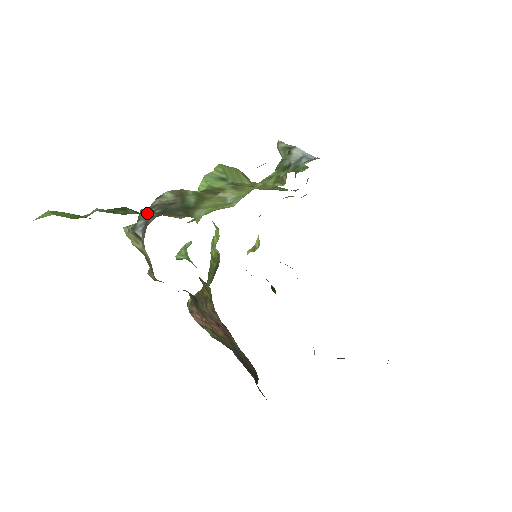
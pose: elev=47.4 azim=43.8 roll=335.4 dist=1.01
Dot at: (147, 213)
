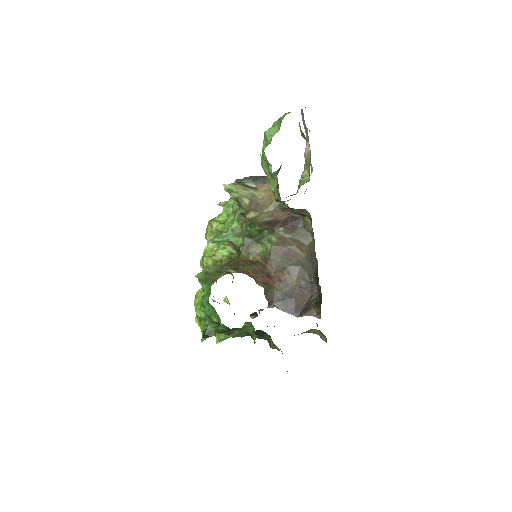
Dot at: (250, 178)
